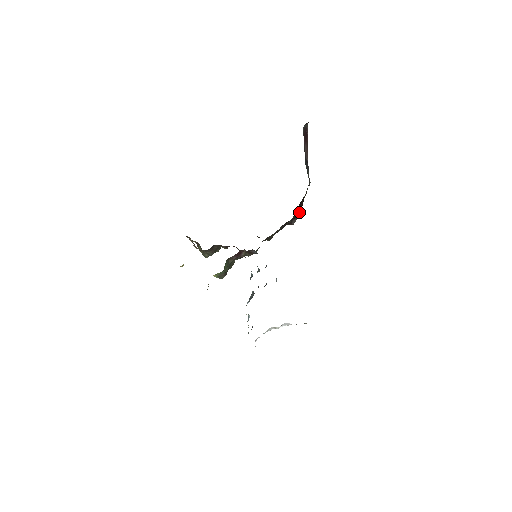
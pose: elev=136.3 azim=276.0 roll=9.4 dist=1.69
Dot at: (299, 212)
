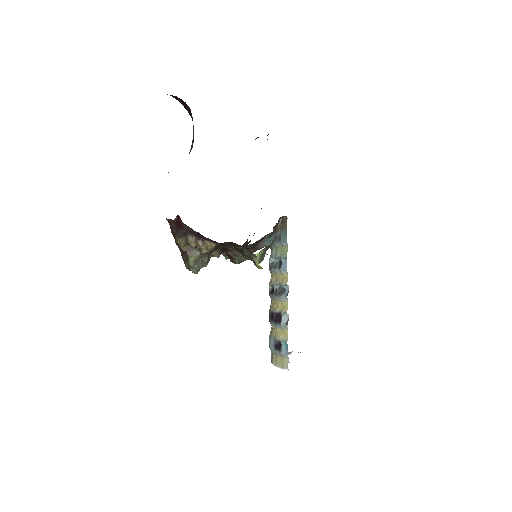
Dot at: occluded
